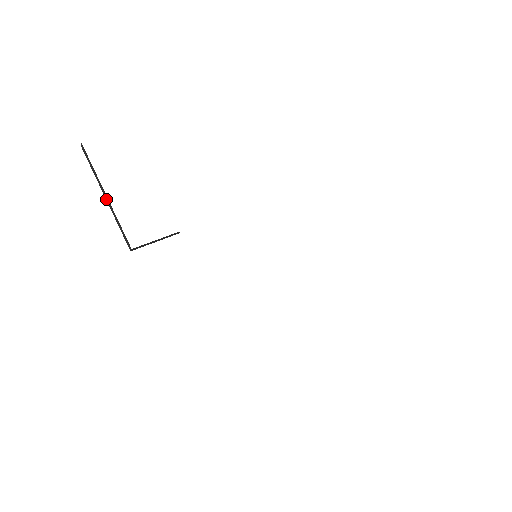
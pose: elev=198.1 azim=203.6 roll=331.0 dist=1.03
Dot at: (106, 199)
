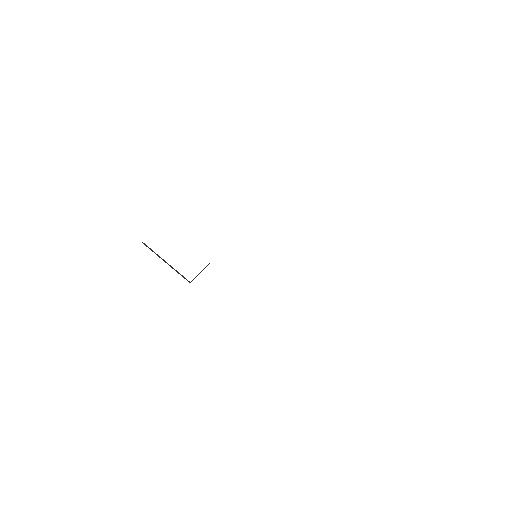
Dot at: (167, 263)
